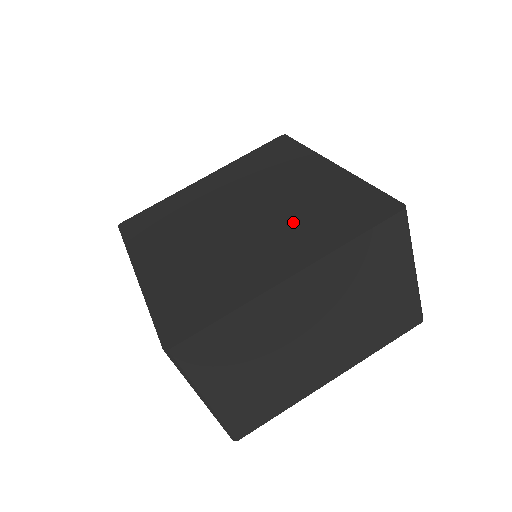
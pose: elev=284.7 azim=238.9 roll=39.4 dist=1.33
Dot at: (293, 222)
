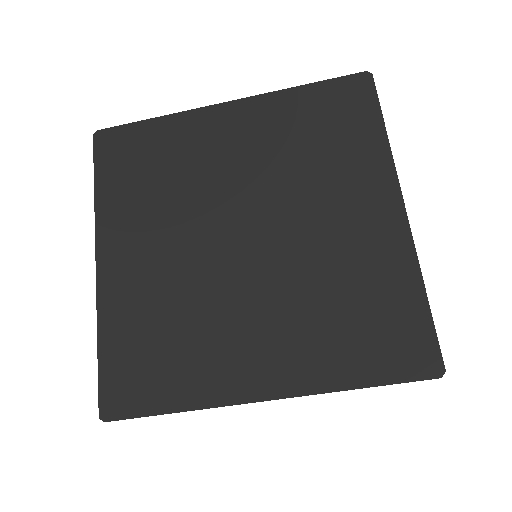
Dot at: (303, 300)
